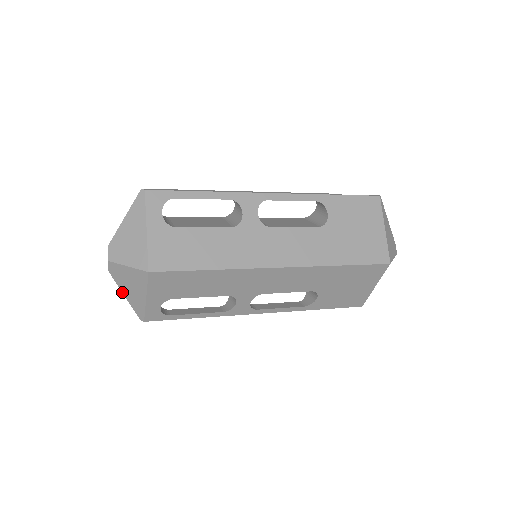
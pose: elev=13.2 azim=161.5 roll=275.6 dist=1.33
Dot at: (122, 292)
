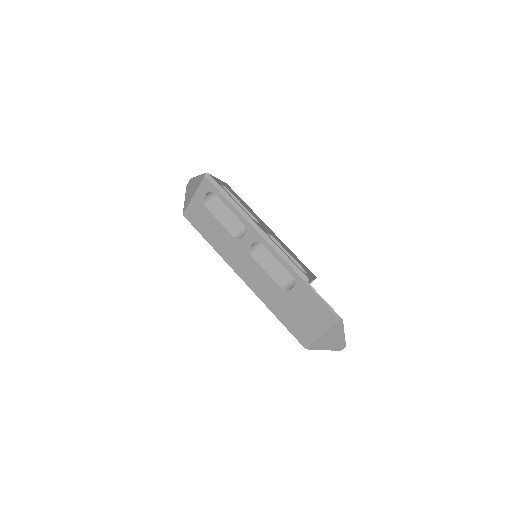
Dot at: occluded
